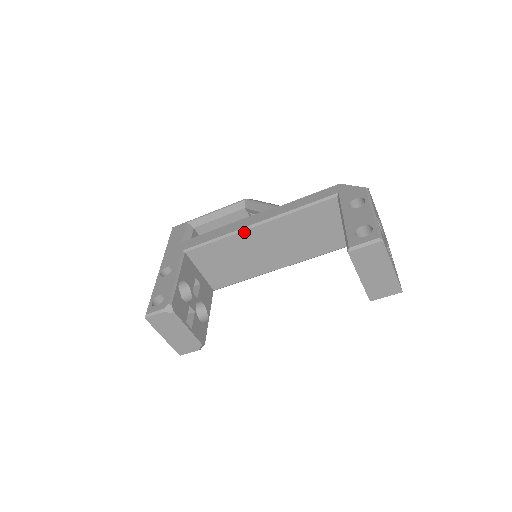
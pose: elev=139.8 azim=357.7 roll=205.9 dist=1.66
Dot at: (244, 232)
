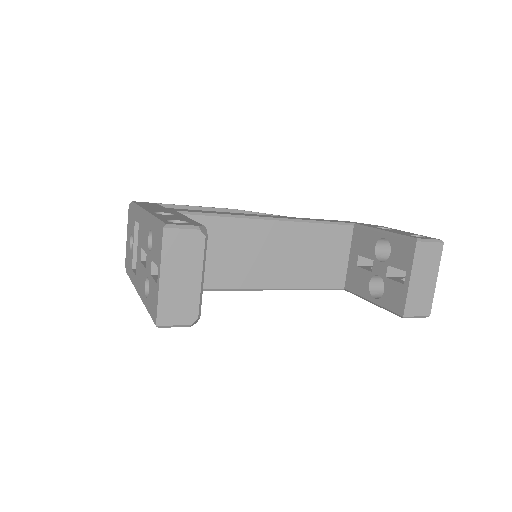
Dot at: (258, 221)
